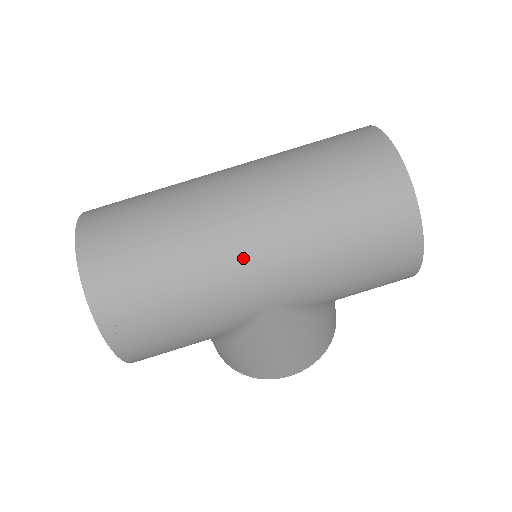
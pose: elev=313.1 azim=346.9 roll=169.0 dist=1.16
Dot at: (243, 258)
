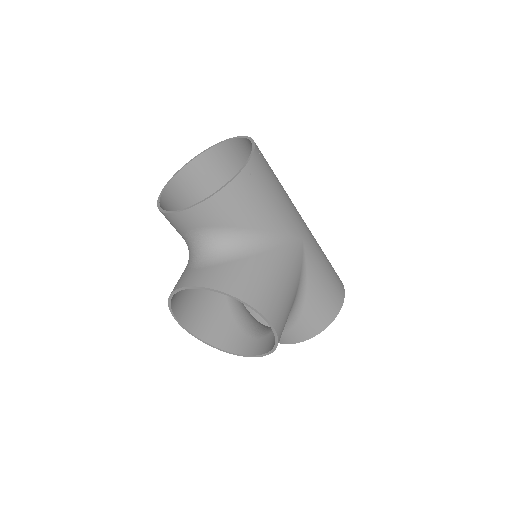
Dot at: occluded
